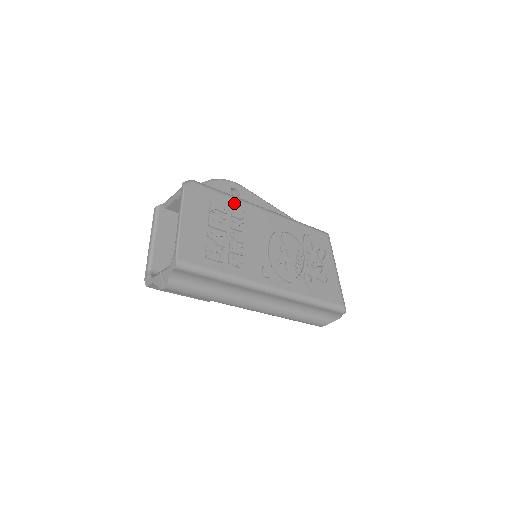
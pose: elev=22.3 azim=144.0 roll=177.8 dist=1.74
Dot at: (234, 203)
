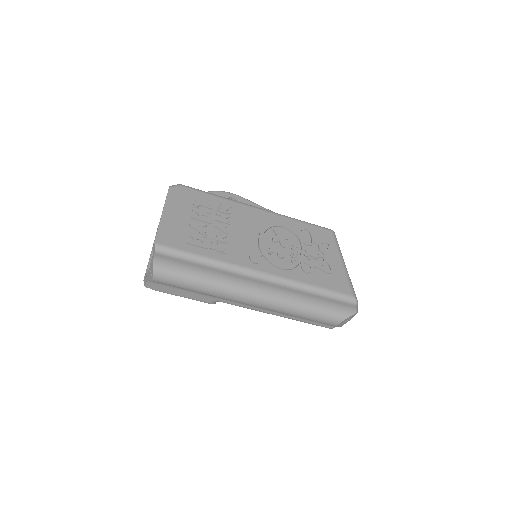
Dot at: (221, 201)
